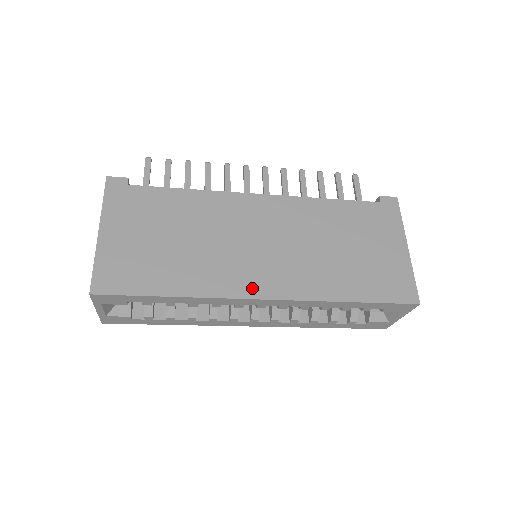
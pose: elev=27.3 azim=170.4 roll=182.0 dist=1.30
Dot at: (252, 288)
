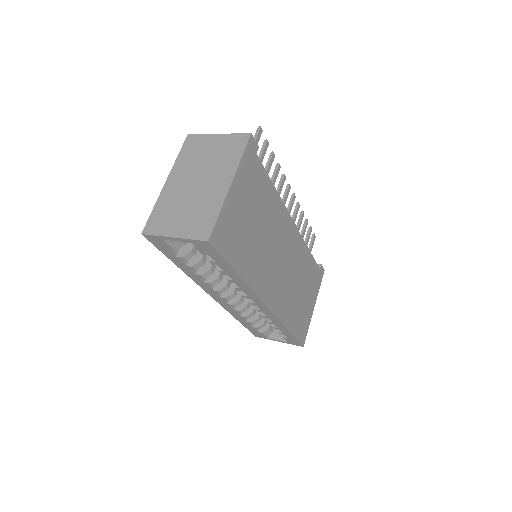
Dot at: (267, 294)
